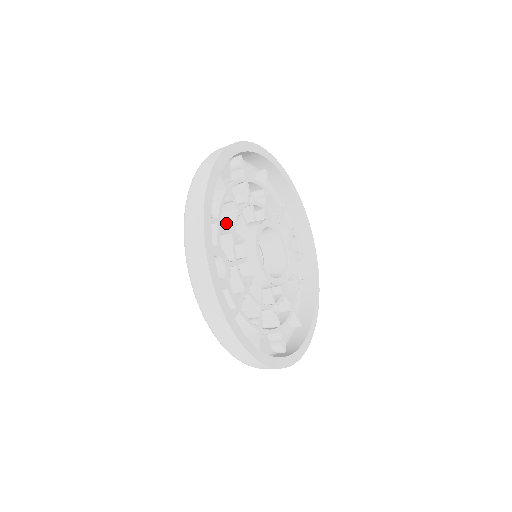
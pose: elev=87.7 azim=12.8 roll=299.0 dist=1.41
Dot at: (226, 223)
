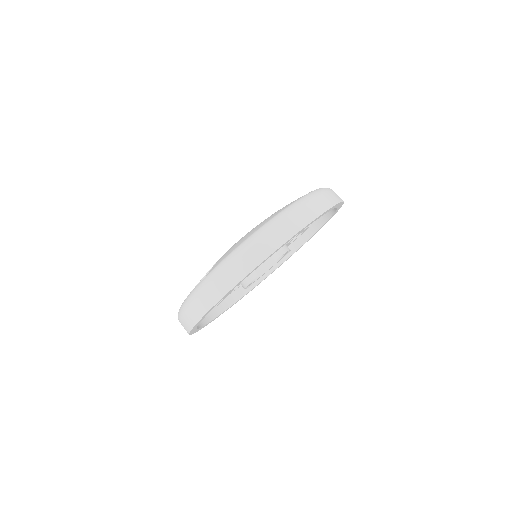
Dot at: occluded
